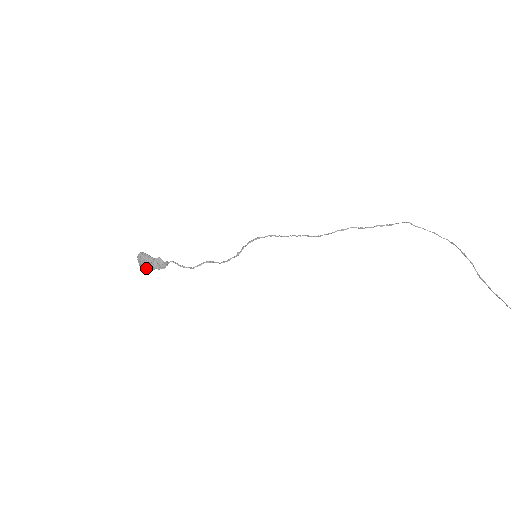
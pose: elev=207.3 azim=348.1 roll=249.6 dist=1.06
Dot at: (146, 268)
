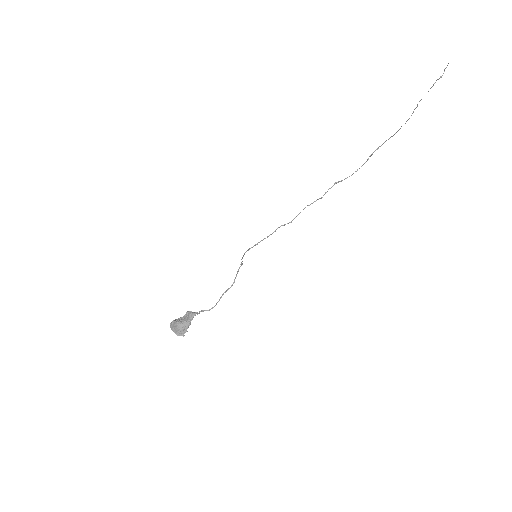
Dot at: (183, 329)
